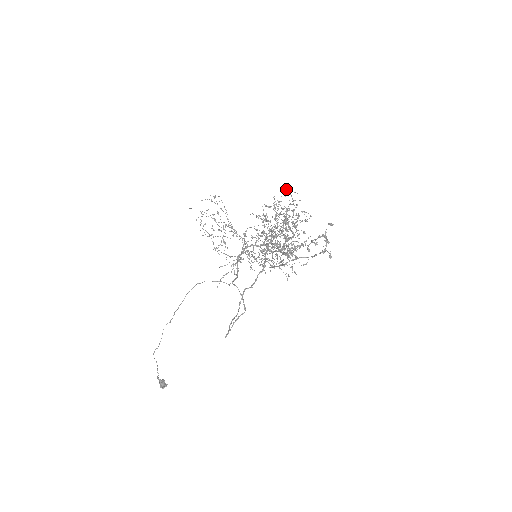
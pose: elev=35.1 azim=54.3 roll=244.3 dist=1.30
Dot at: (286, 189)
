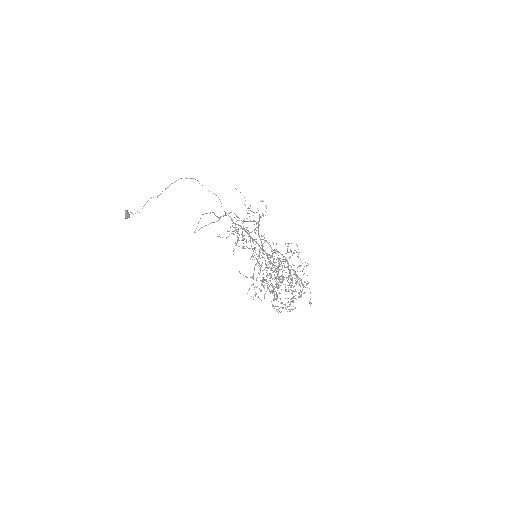
Dot at: (308, 282)
